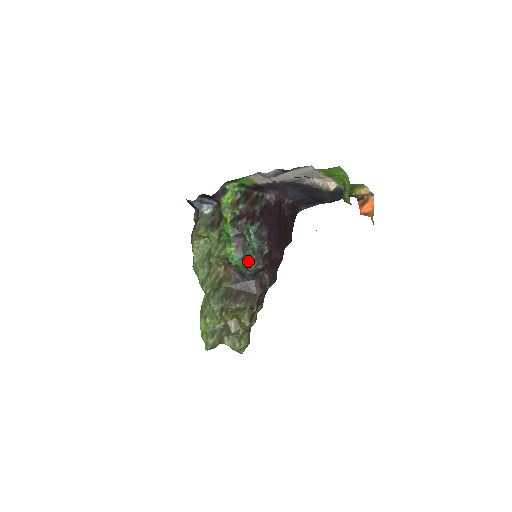
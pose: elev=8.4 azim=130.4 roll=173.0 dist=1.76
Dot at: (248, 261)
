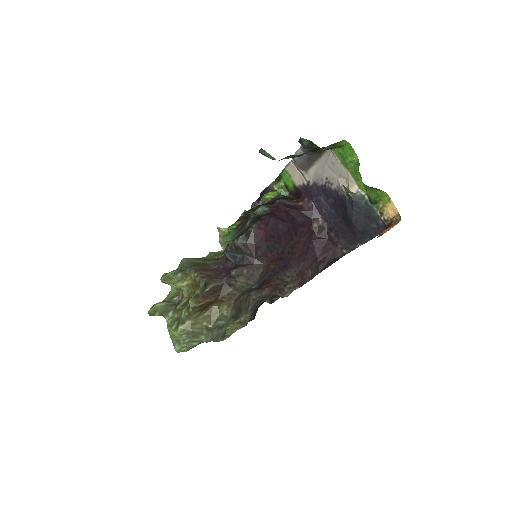
Dot at: (234, 236)
